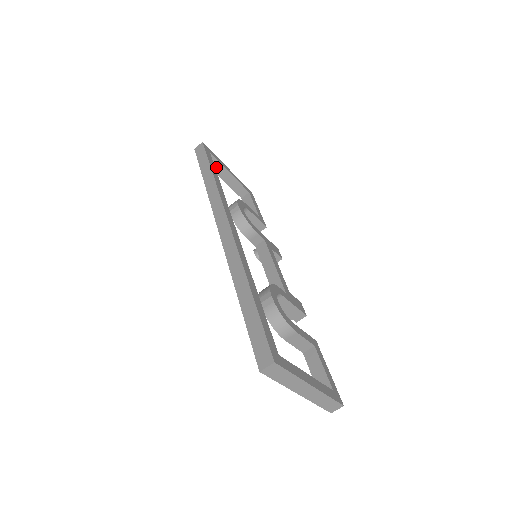
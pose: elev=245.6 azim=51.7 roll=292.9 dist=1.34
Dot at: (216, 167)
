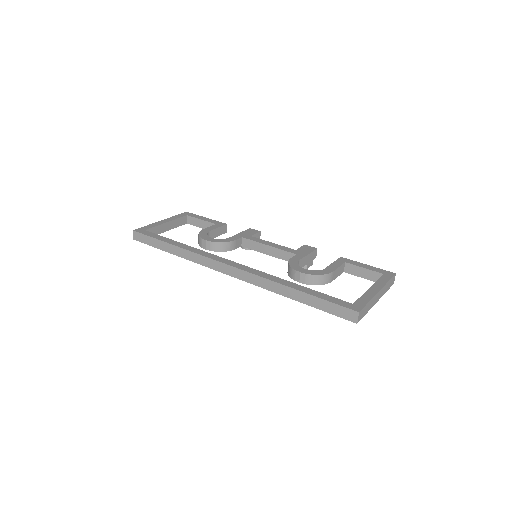
Dot at: (157, 231)
